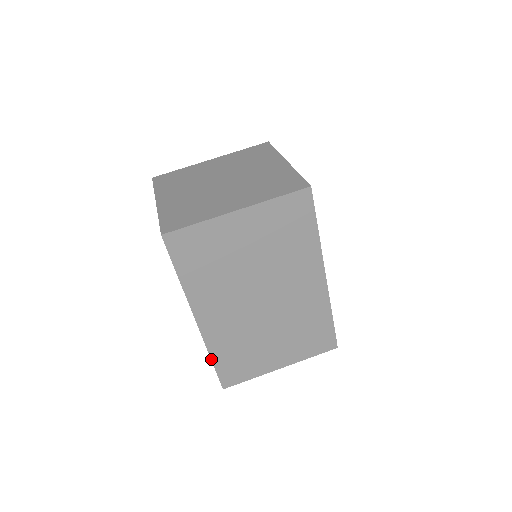
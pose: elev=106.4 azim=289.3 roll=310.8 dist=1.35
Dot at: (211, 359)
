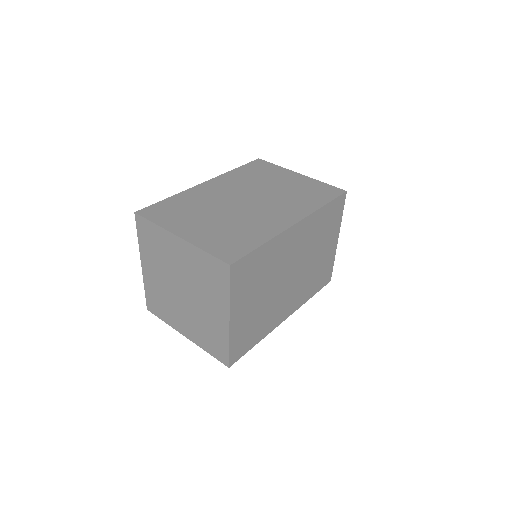
Dot at: (170, 197)
